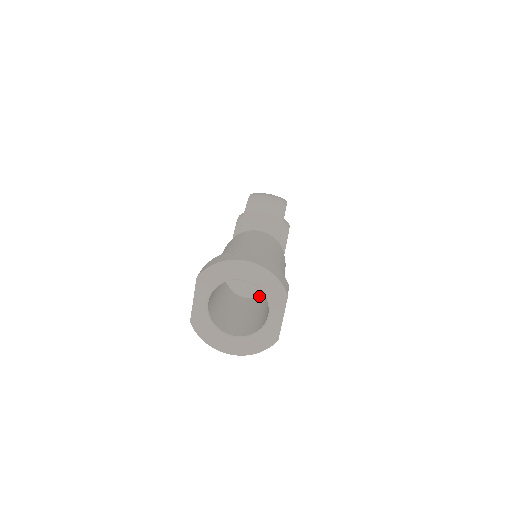
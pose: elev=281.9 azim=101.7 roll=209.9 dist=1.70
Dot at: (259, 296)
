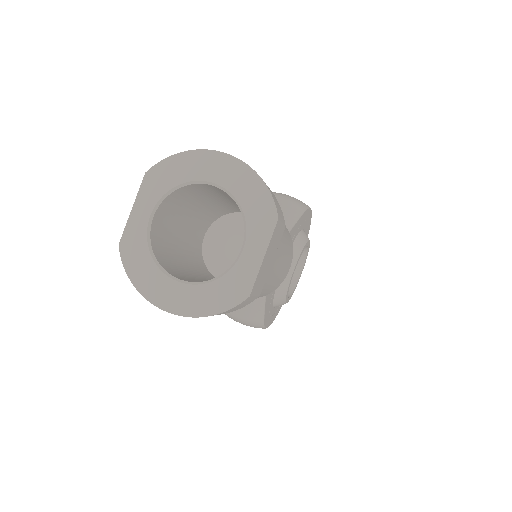
Dot at: occluded
